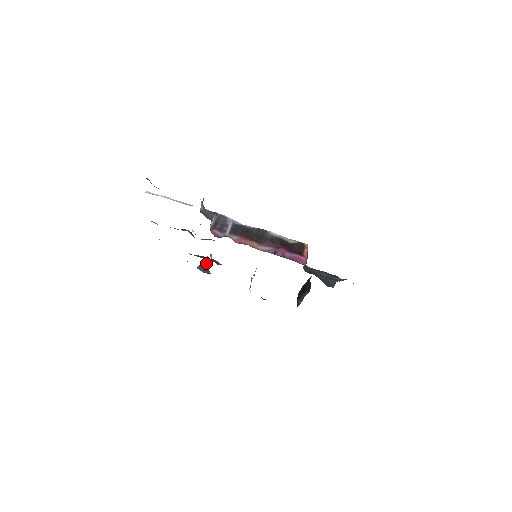
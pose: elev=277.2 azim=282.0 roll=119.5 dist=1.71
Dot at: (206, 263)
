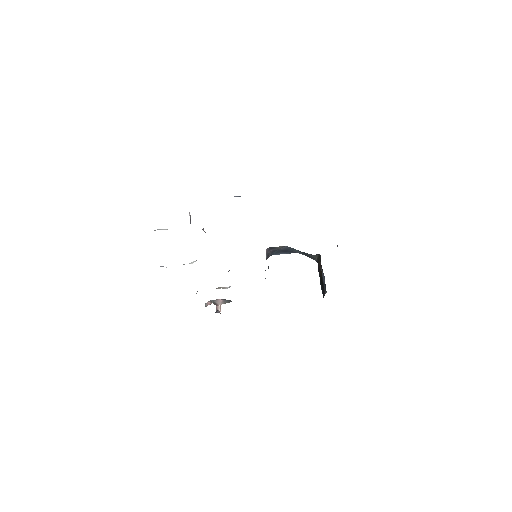
Dot at: (217, 310)
